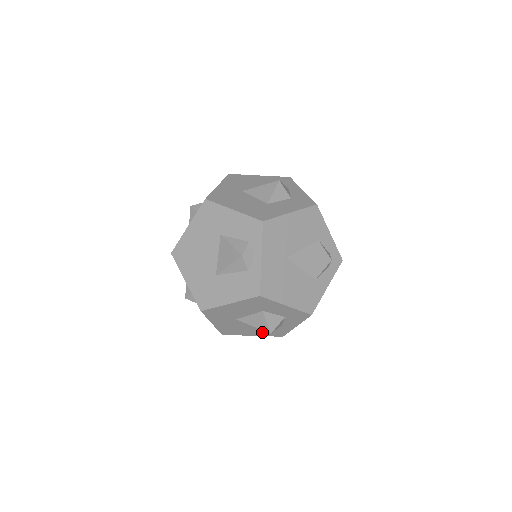
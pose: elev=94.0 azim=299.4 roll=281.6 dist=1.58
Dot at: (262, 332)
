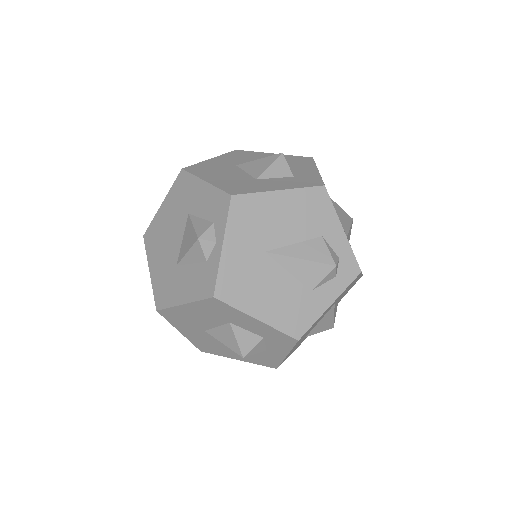
Dot at: (247, 356)
